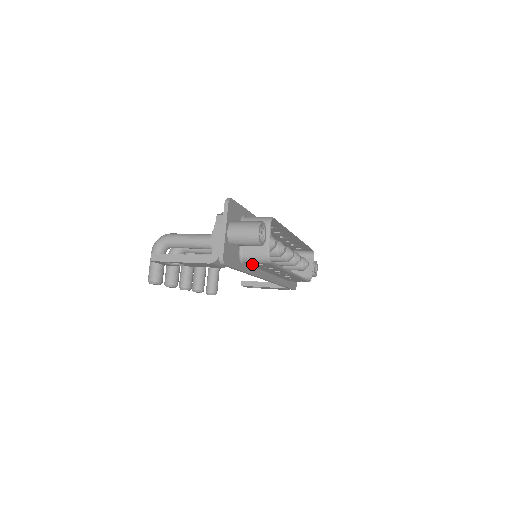
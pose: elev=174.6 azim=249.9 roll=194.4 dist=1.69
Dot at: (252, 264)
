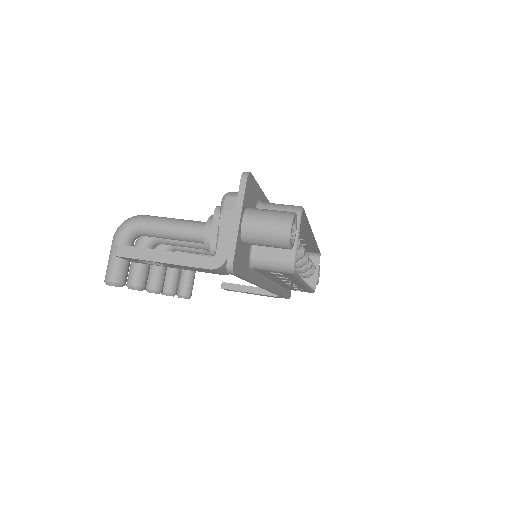
Dot at: (263, 271)
